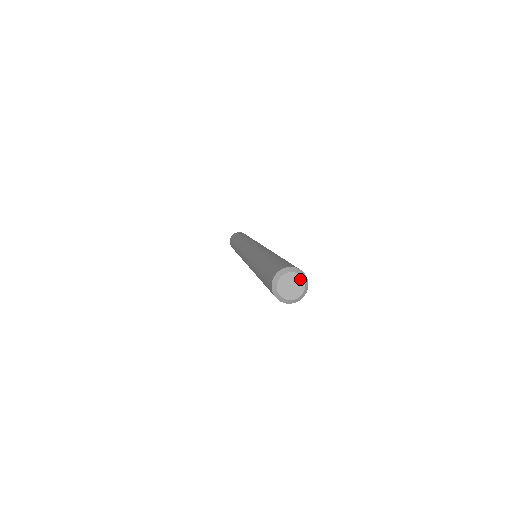
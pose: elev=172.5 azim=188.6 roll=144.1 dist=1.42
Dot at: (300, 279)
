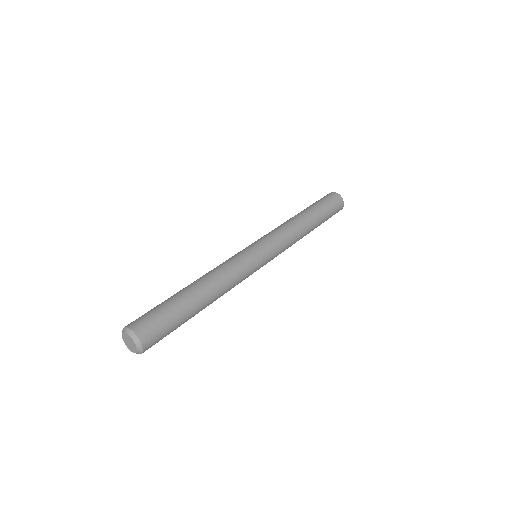
Dot at: (134, 344)
